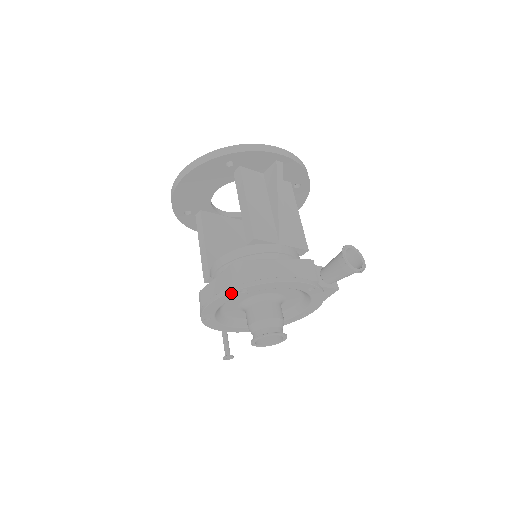
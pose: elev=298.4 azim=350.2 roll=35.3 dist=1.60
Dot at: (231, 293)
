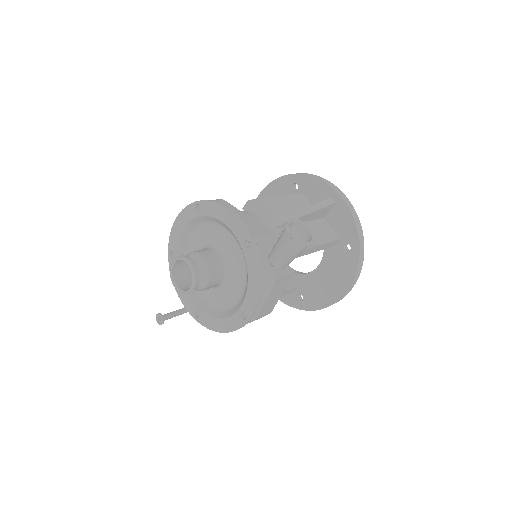
Dot at: (190, 206)
